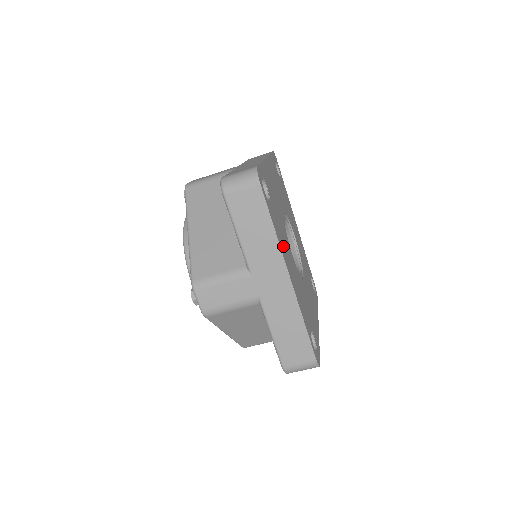
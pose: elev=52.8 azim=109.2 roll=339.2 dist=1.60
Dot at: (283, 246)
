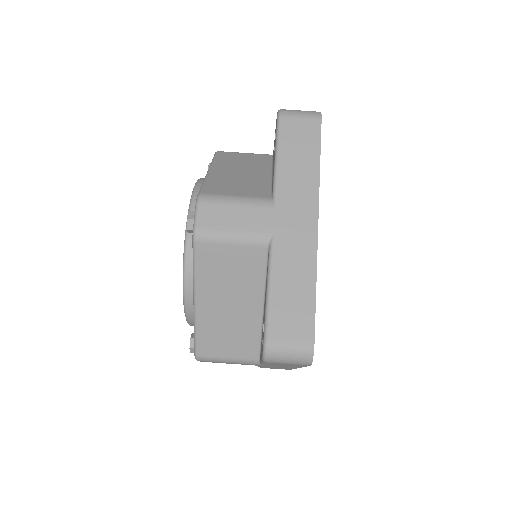
Dot at: occluded
